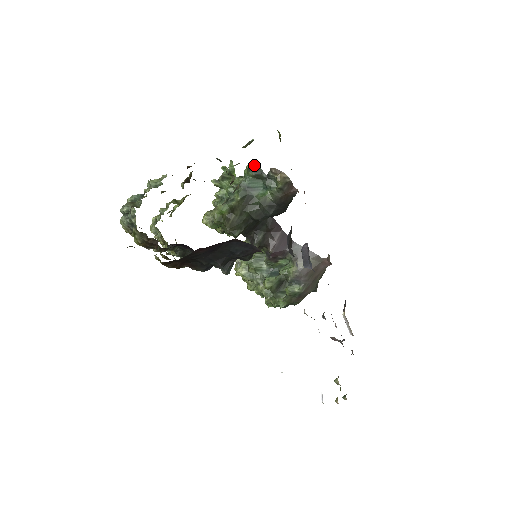
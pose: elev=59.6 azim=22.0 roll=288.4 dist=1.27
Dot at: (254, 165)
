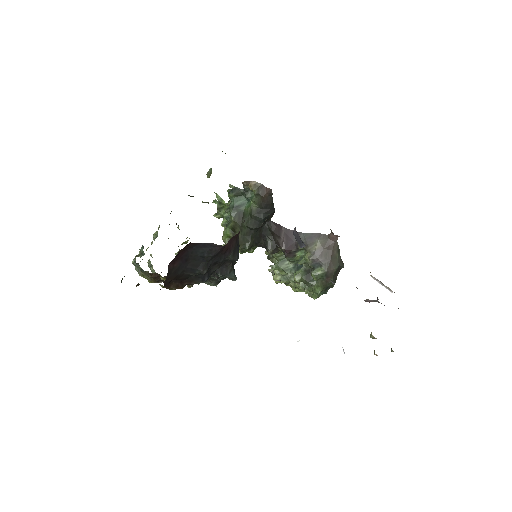
Dot at: (230, 187)
